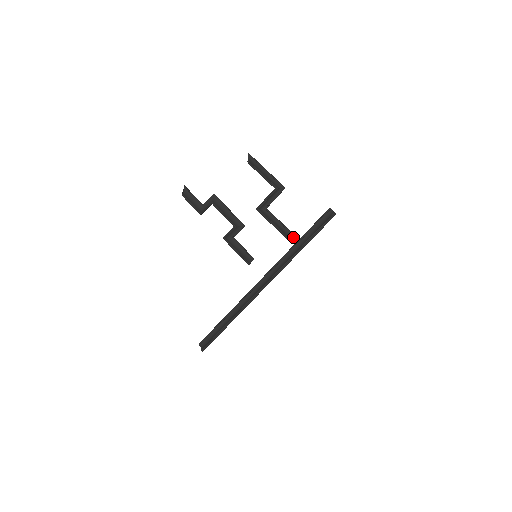
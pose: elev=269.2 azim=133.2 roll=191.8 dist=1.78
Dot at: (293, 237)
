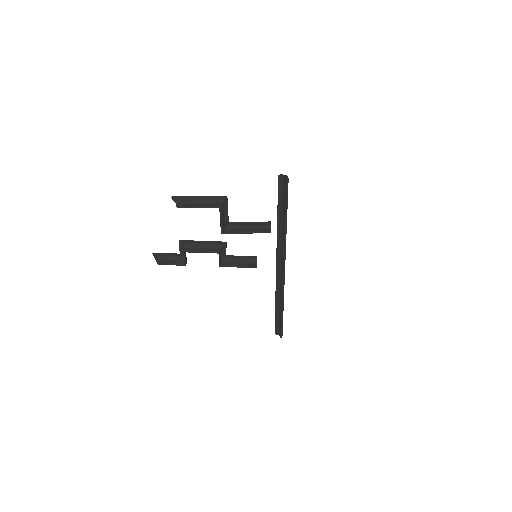
Dot at: (270, 226)
